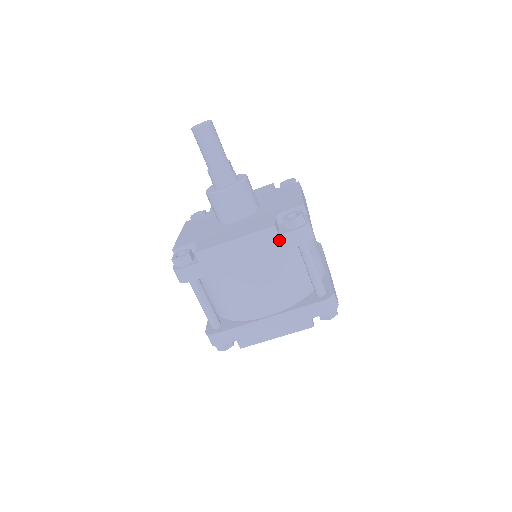
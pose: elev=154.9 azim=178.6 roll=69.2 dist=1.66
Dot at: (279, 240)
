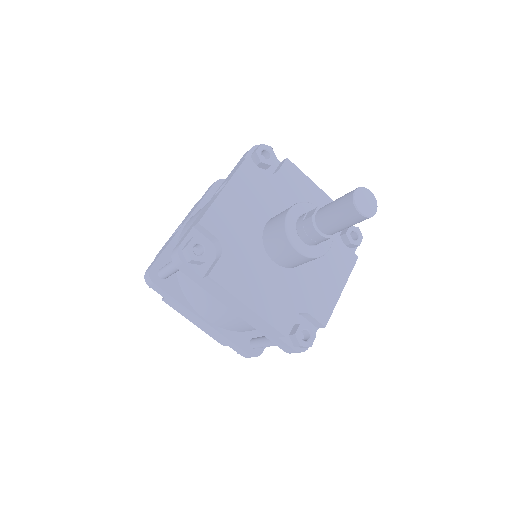
Dot at: (274, 337)
